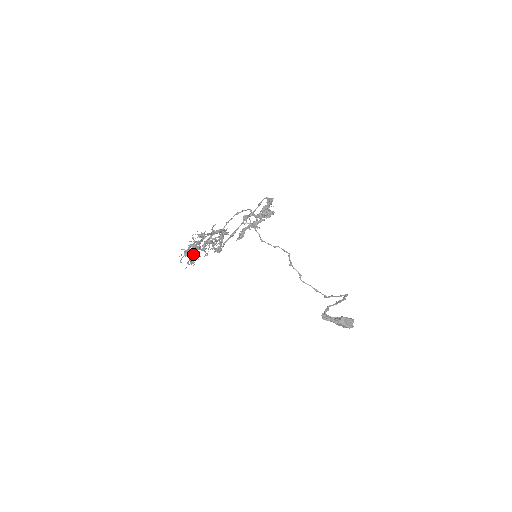
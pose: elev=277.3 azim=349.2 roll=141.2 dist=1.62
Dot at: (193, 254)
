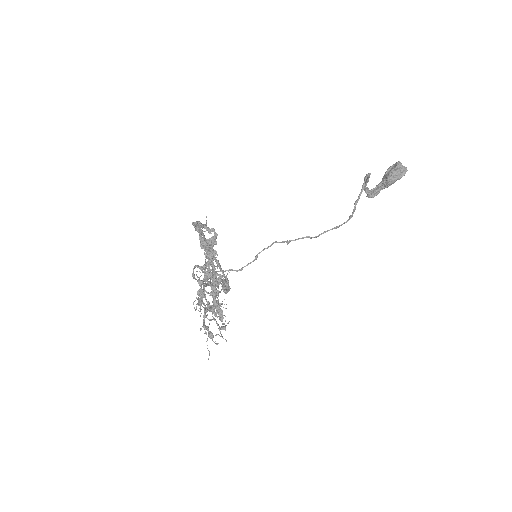
Dot at: (216, 323)
